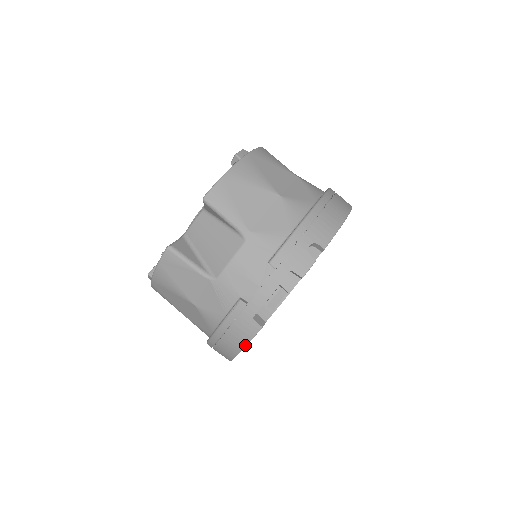
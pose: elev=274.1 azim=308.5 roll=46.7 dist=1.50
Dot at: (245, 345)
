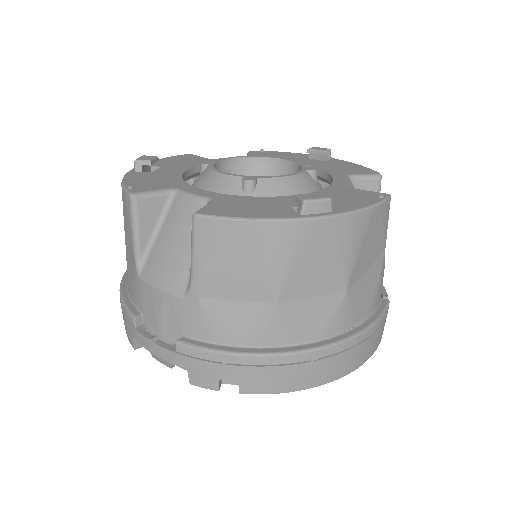
Dot at: occluded
